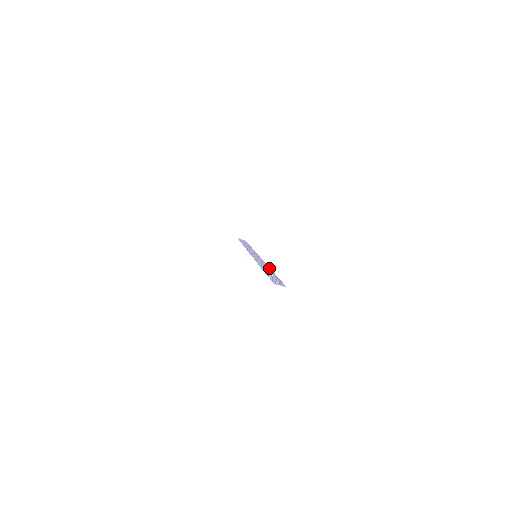
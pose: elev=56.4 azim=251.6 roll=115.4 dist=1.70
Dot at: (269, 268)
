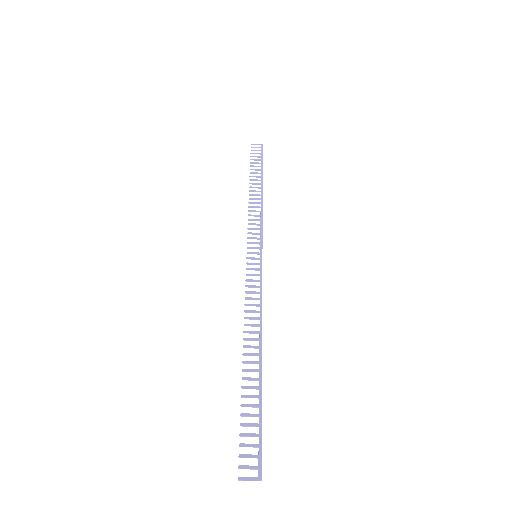
Dot at: (260, 342)
